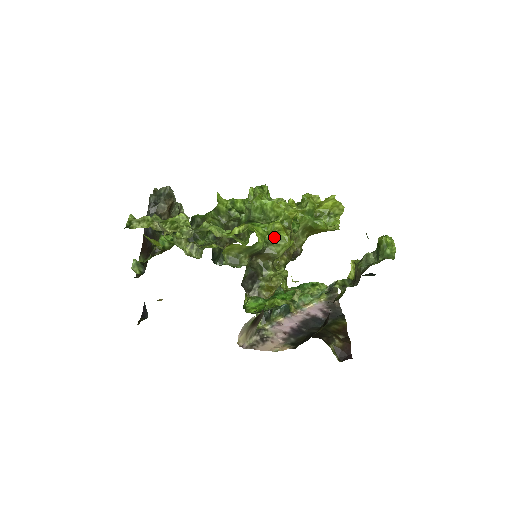
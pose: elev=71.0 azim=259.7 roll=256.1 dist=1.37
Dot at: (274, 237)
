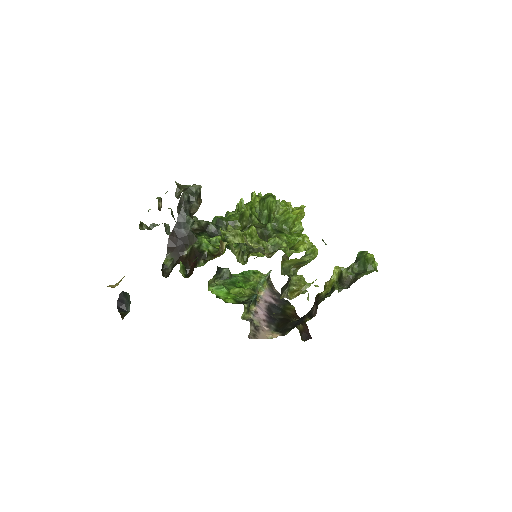
Dot at: (310, 251)
